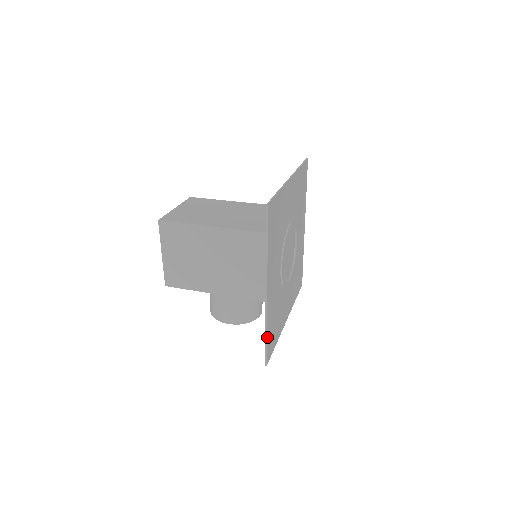
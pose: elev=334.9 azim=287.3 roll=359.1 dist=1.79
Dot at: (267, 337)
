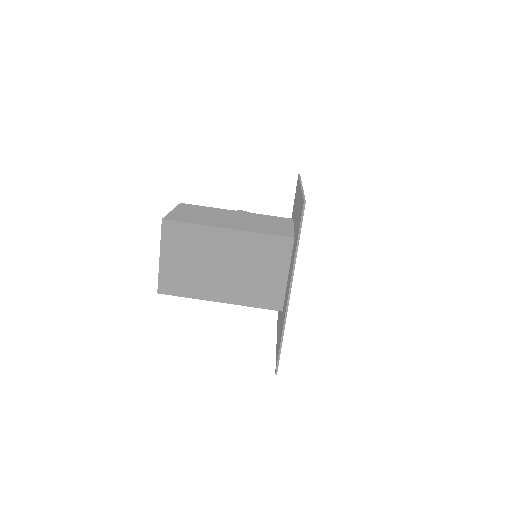
Dot at: occluded
